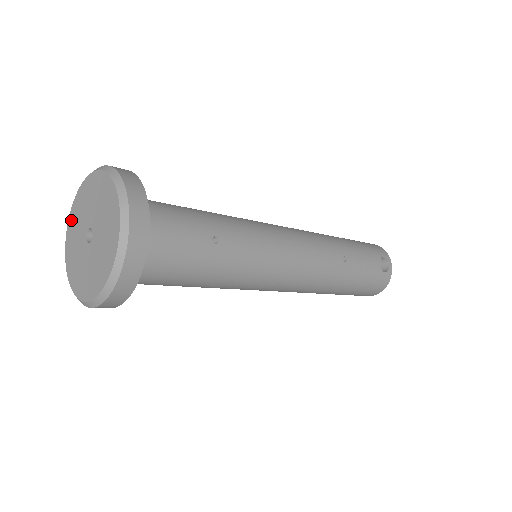
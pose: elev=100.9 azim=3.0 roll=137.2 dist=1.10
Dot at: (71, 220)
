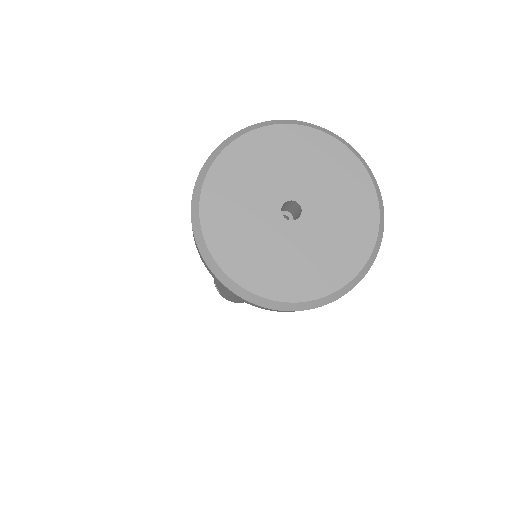
Dot at: (212, 207)
